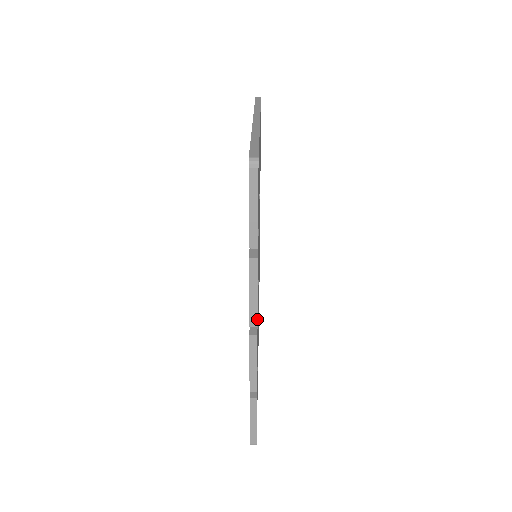
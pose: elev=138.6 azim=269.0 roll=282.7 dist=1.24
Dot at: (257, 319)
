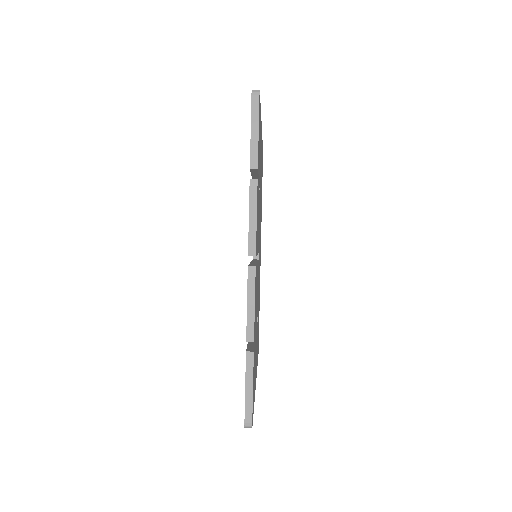
Dot at: occluded
